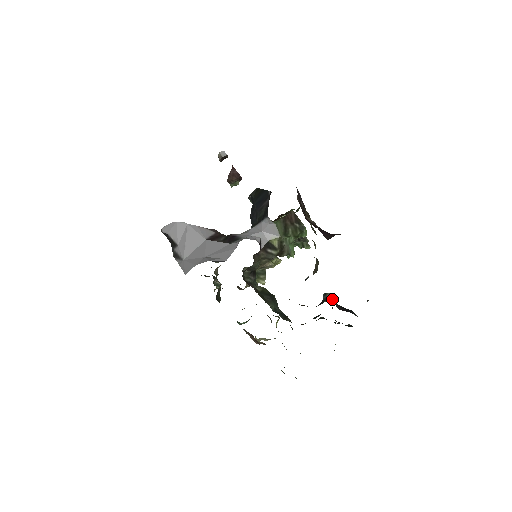
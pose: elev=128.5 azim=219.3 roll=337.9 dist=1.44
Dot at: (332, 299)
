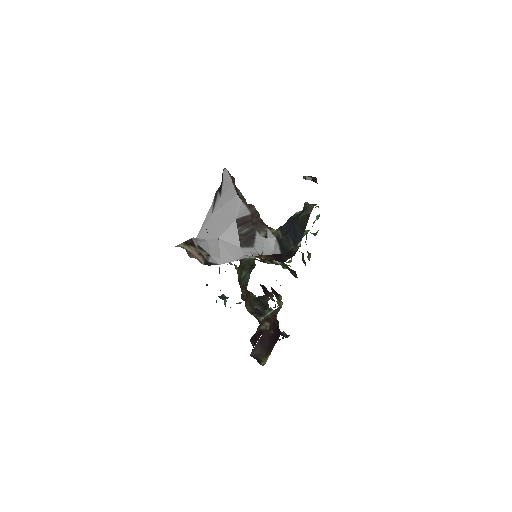
Dot at: occluded
